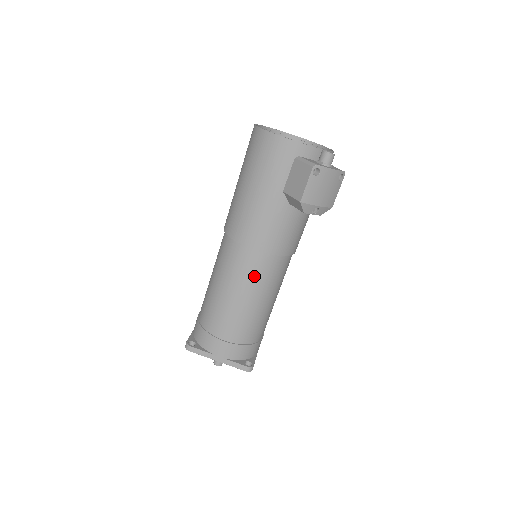
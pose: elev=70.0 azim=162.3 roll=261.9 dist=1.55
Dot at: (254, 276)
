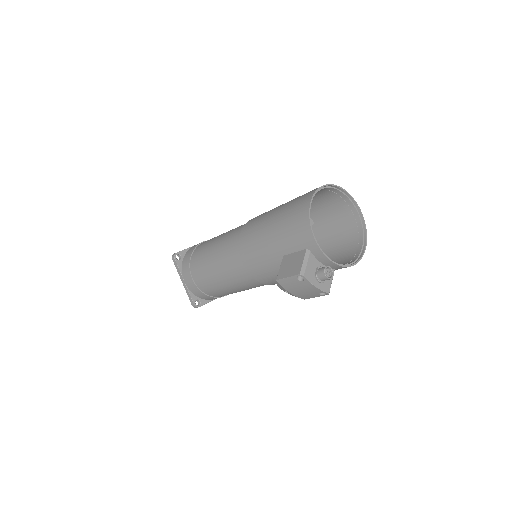
Dot at: (232, 272)
